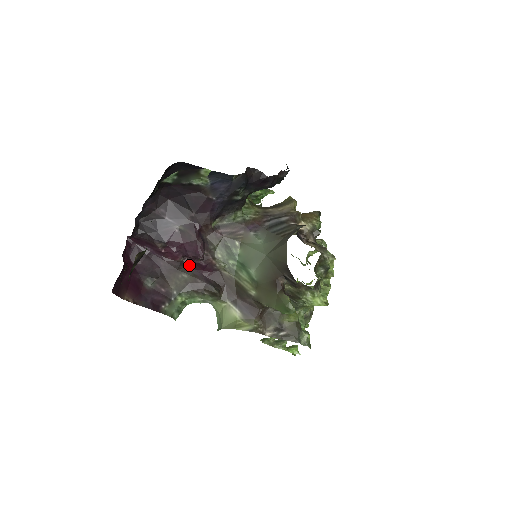
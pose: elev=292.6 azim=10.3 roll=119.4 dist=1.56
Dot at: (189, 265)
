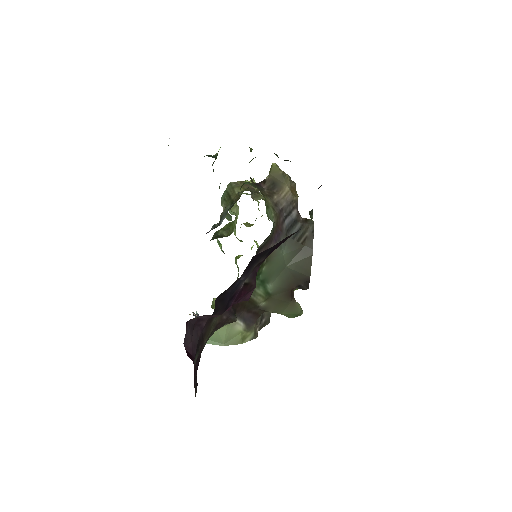
Dot at: occluded
